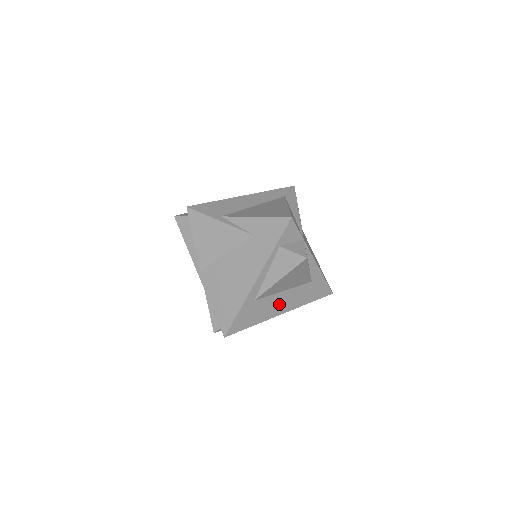
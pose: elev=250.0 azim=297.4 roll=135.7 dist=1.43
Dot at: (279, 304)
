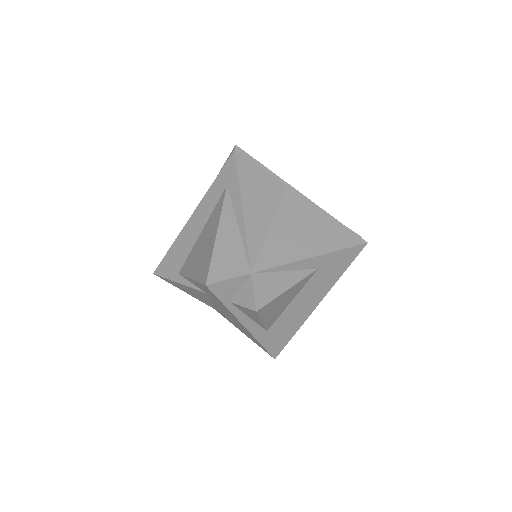
Dot at: (302, 307)
